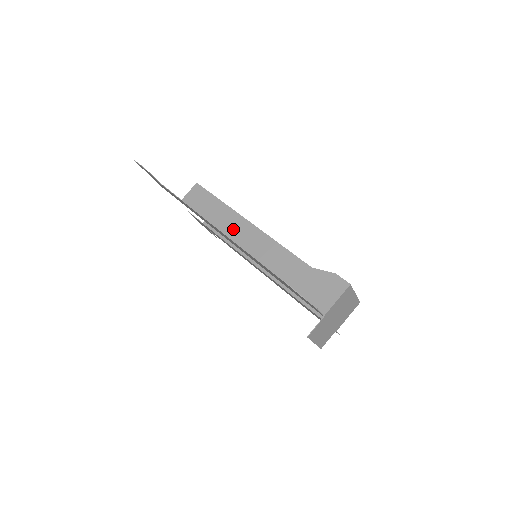
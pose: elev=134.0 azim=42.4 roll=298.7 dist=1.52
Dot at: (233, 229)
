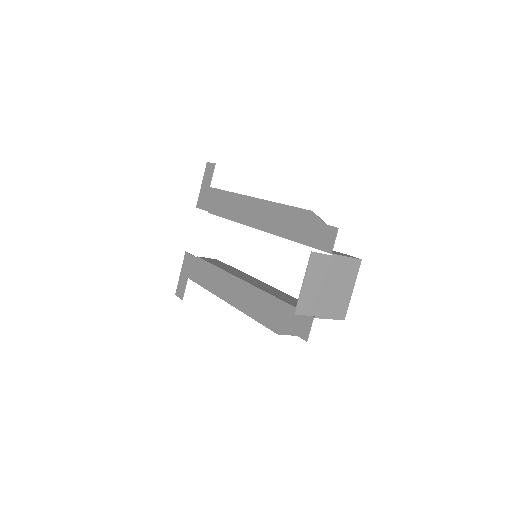
Dot at: occluded
